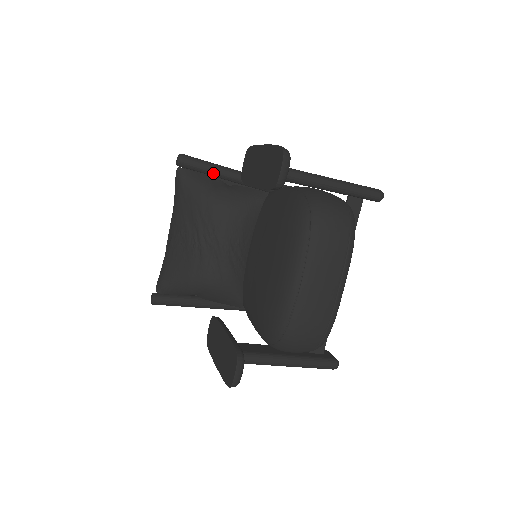
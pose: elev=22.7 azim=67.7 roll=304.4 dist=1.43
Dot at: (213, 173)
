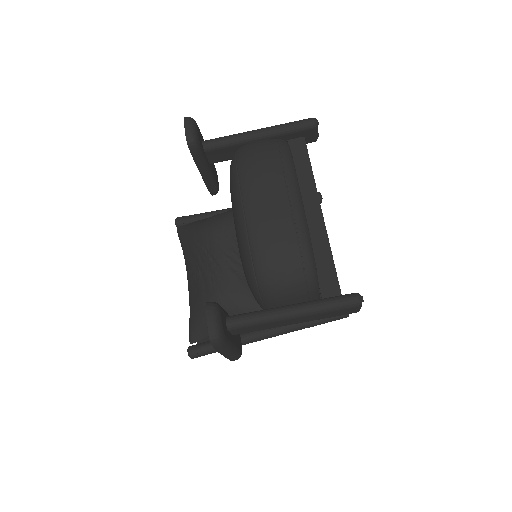
Dot at: occluded
